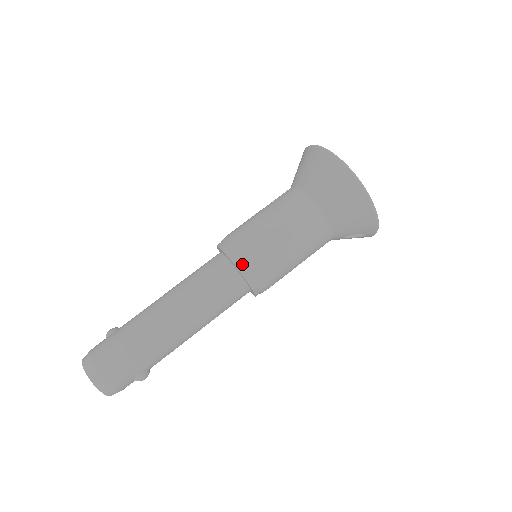
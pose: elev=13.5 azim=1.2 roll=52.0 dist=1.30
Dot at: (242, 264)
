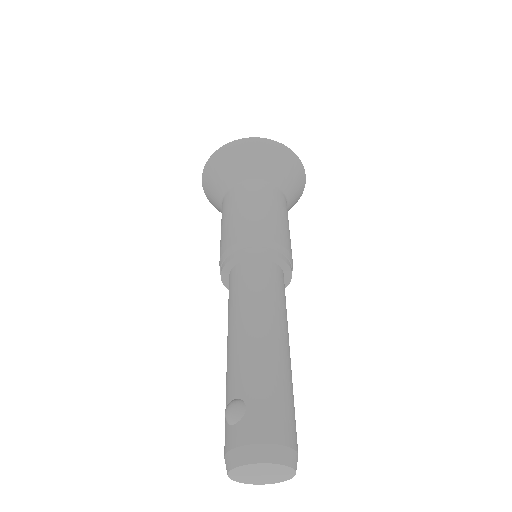
Dot at: (286, 256)
